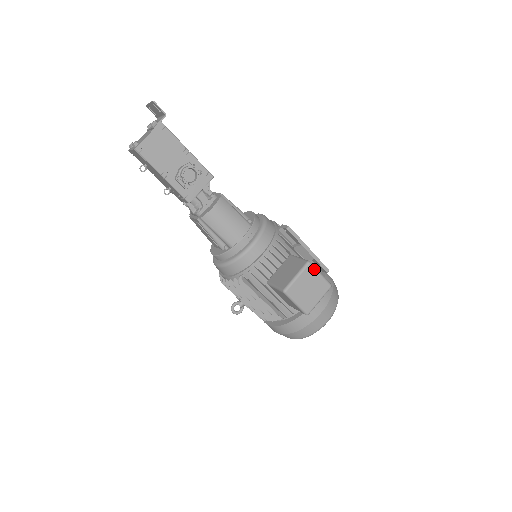
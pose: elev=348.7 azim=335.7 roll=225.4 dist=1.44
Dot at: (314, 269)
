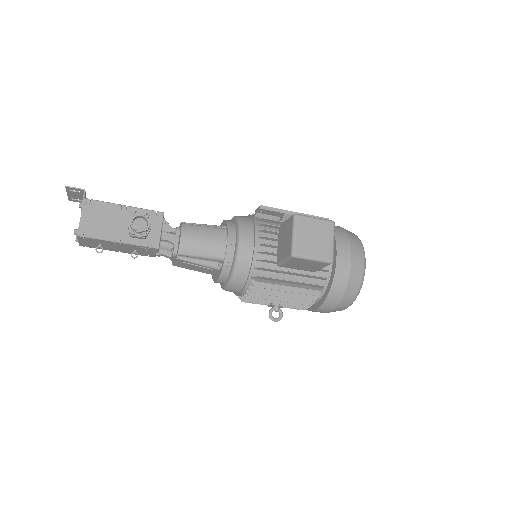
Dot at: (305, 217)
